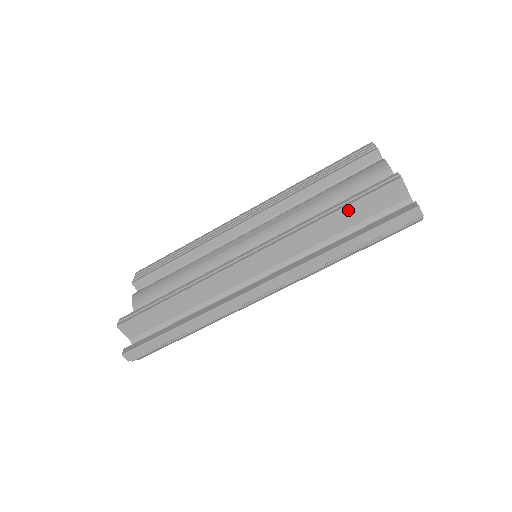
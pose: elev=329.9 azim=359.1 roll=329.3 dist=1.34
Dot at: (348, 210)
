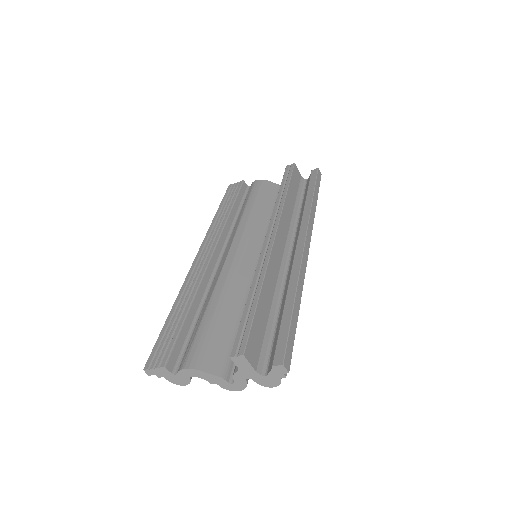
Dot at: (291, 186)
